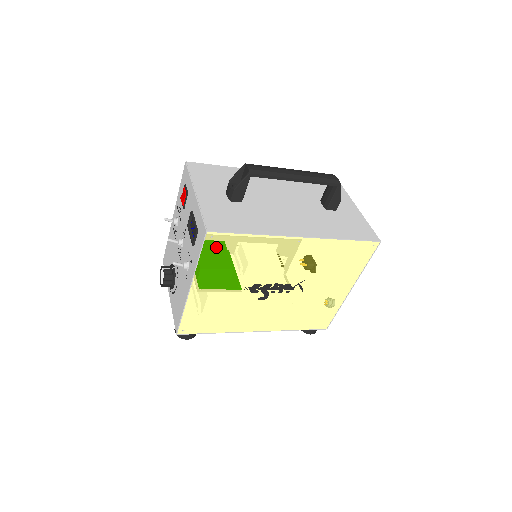
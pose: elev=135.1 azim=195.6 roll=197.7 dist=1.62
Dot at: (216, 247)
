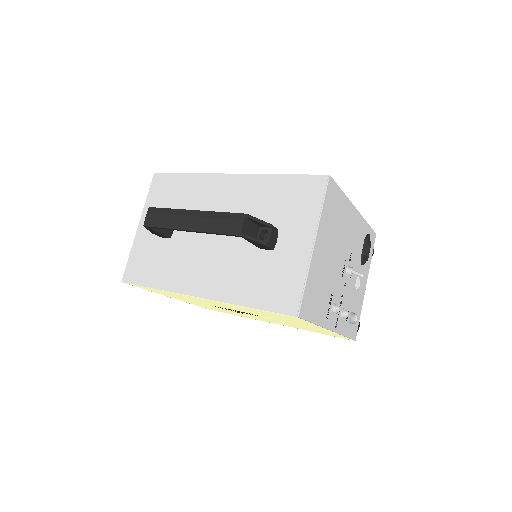
Dot at: (144, 288)
